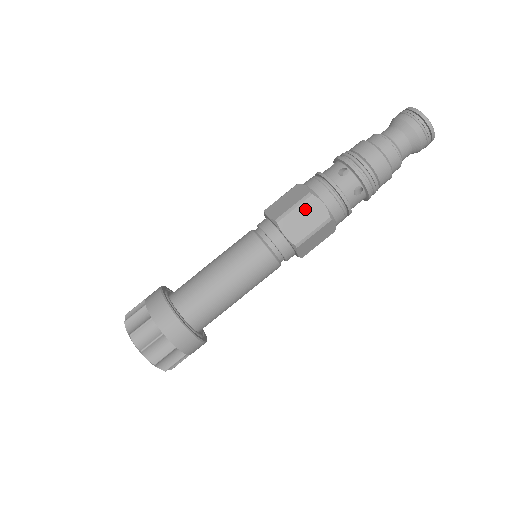
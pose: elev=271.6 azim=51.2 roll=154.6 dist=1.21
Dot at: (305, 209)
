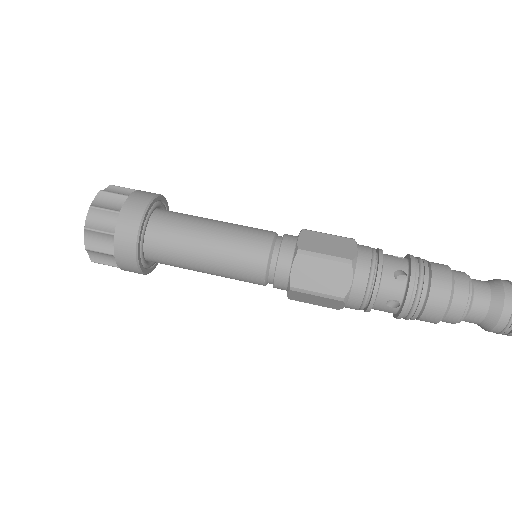
Dot at: (337, 241)
